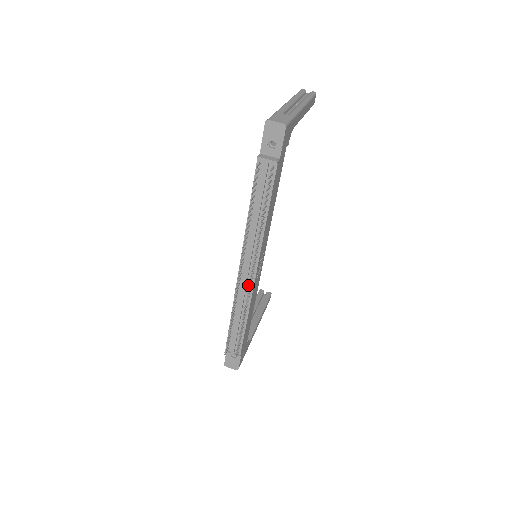
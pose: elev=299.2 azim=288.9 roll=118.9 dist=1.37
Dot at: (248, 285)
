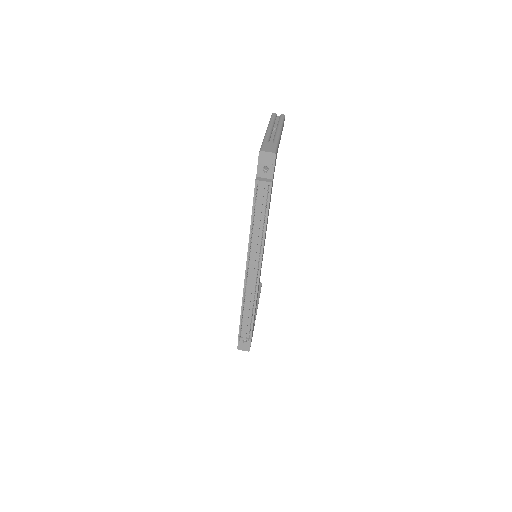
Dot at: (254, 281)
